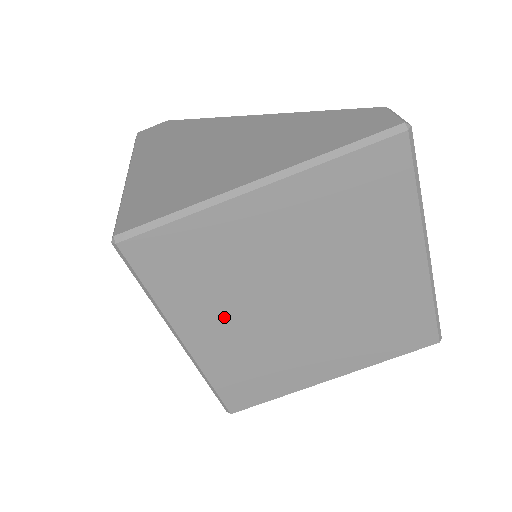
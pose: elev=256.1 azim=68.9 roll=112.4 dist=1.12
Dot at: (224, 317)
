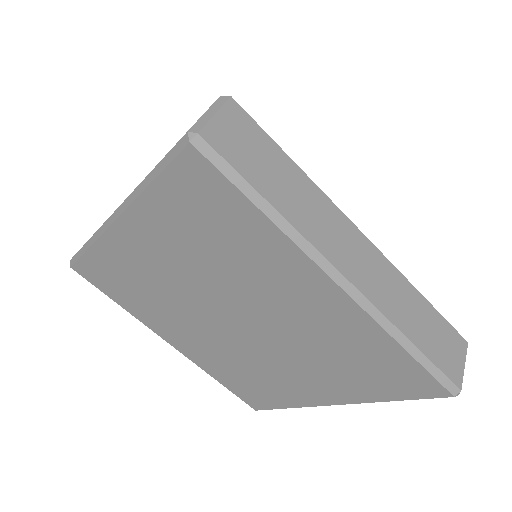
Dot at: (182, 328)
